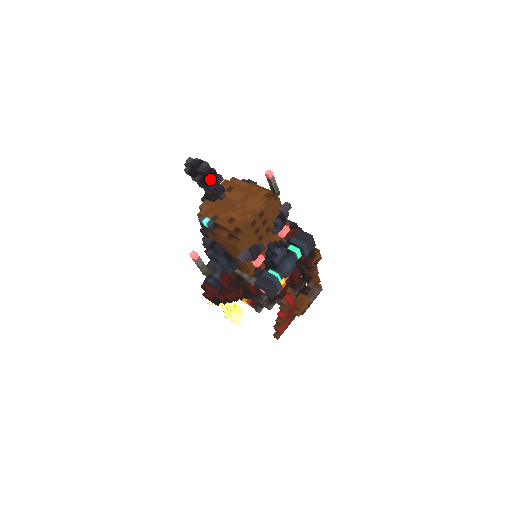
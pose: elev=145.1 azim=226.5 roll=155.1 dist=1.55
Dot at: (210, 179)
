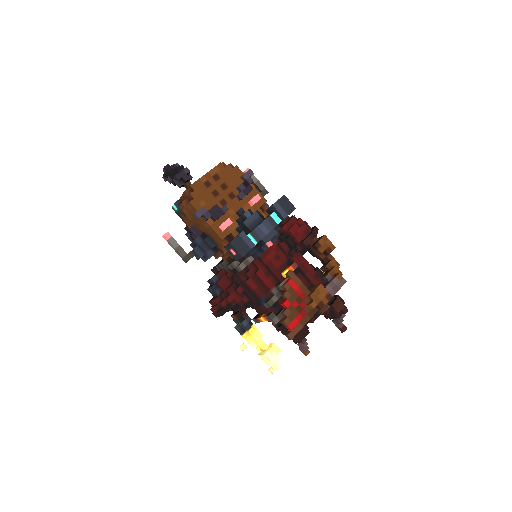
Dot at: (175, 169)
